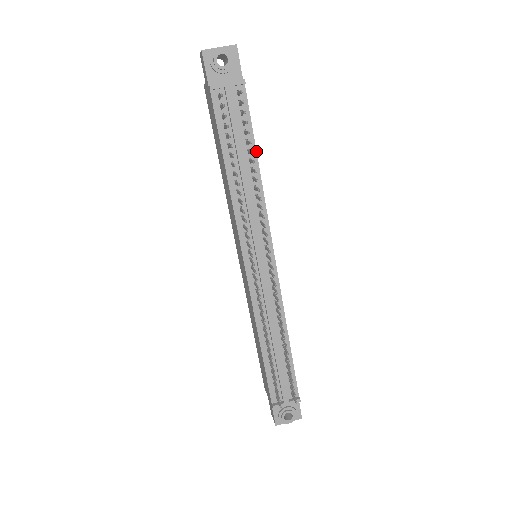
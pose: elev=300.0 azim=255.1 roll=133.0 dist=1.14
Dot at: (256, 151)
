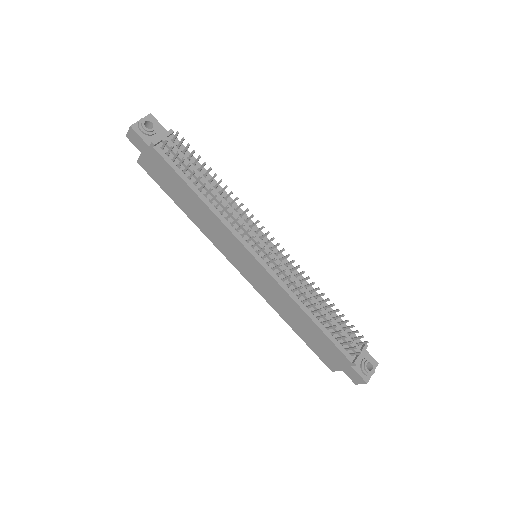
Dot at: (209, 174)
